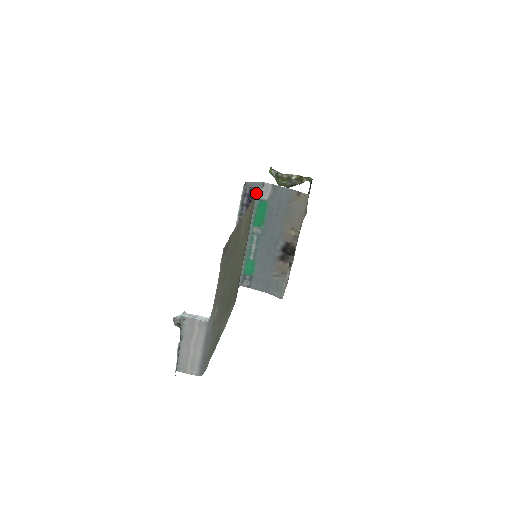
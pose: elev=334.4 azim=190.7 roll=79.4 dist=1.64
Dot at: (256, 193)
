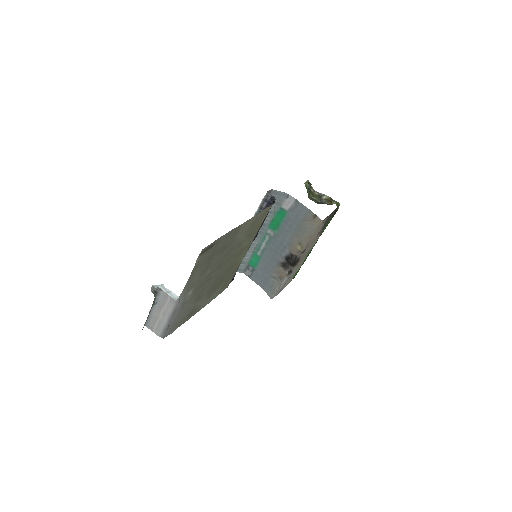
Dot at: occluded
